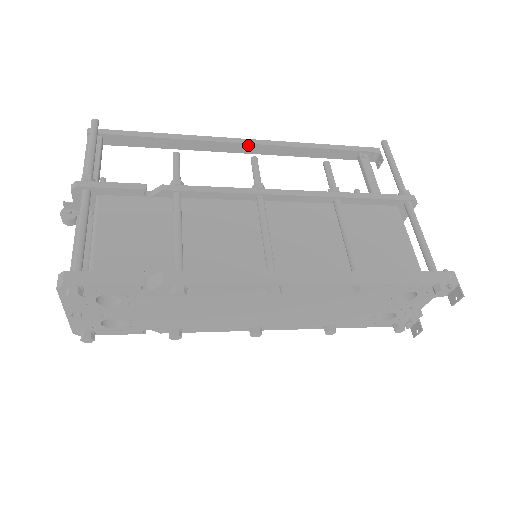
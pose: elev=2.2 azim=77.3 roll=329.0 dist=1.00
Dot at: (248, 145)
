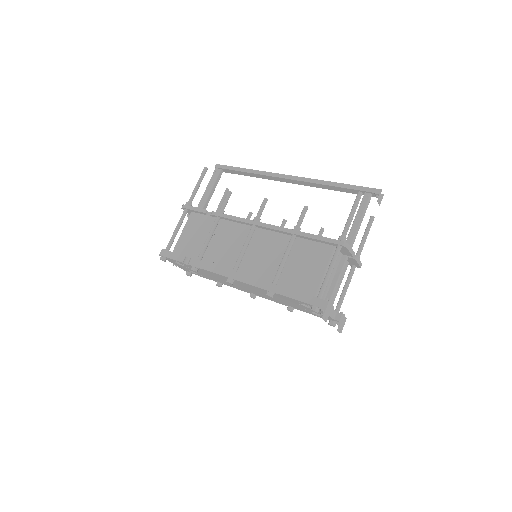
Dot at: (290, 180)
